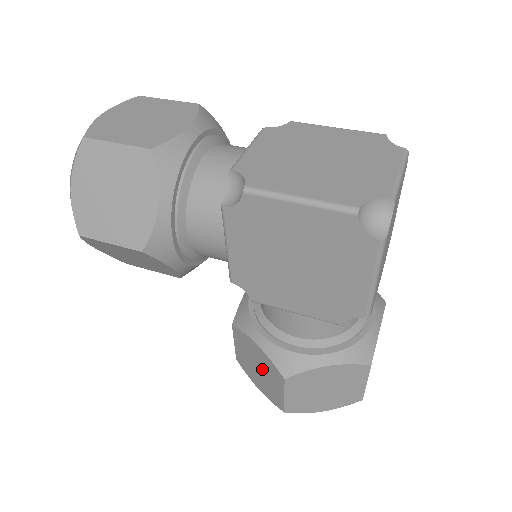
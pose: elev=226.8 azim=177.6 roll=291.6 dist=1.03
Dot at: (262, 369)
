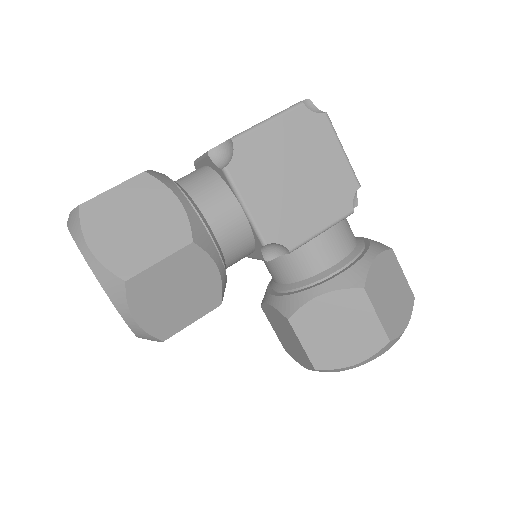
Dot at: (342, 322)
